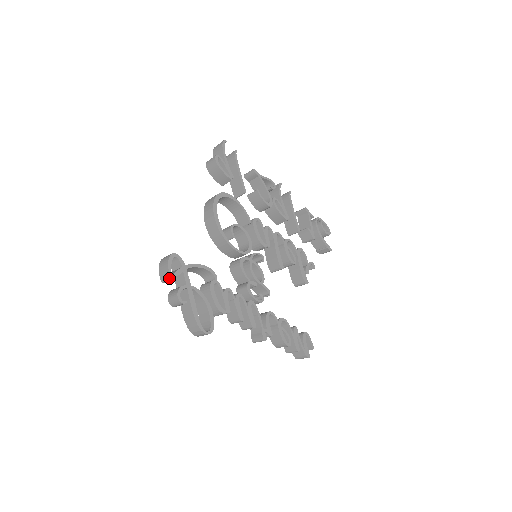
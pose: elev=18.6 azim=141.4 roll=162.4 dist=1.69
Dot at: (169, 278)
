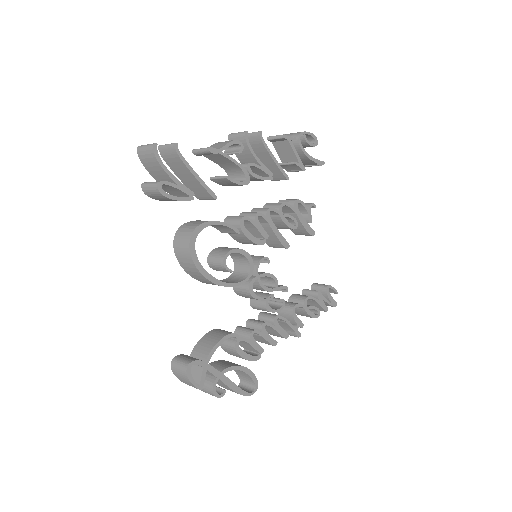
Dot at: occluded
